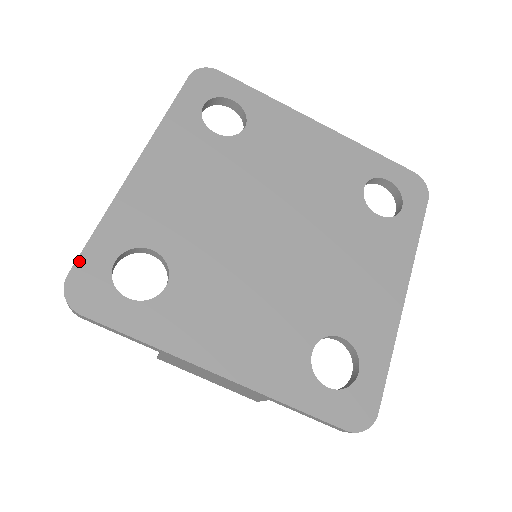
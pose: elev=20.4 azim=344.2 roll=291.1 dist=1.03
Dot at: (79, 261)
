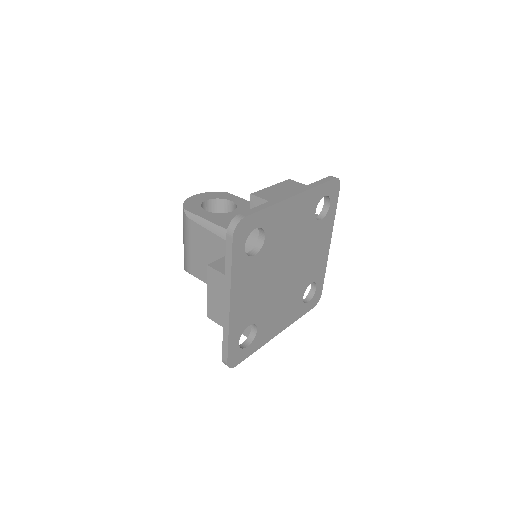
Dot at: (228, 356)
